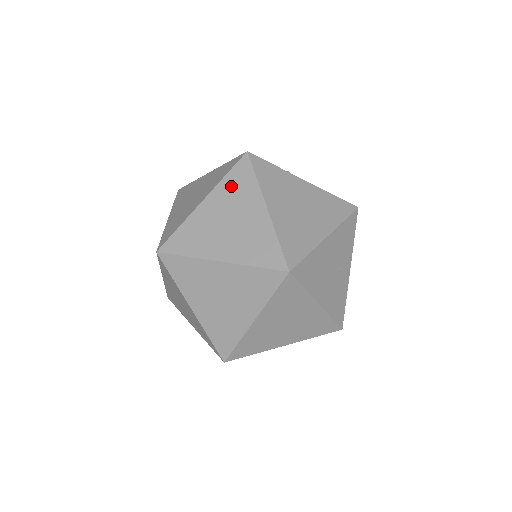
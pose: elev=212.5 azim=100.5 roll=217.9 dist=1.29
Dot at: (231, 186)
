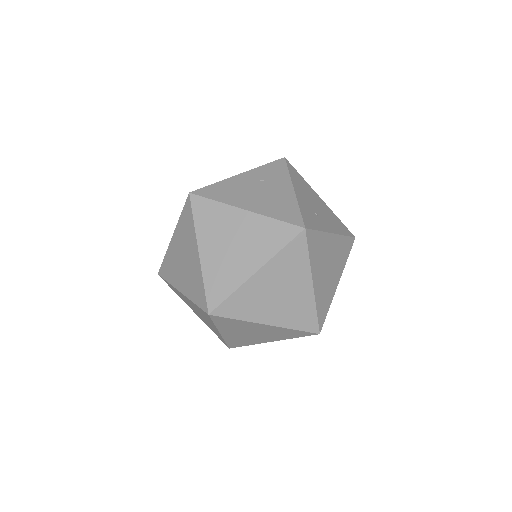
Dot at: (285, 261)
